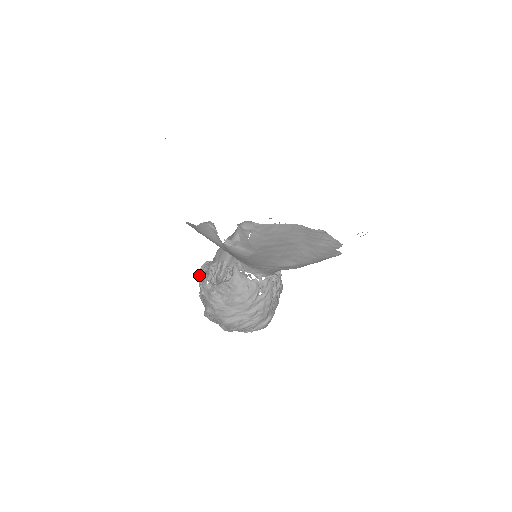
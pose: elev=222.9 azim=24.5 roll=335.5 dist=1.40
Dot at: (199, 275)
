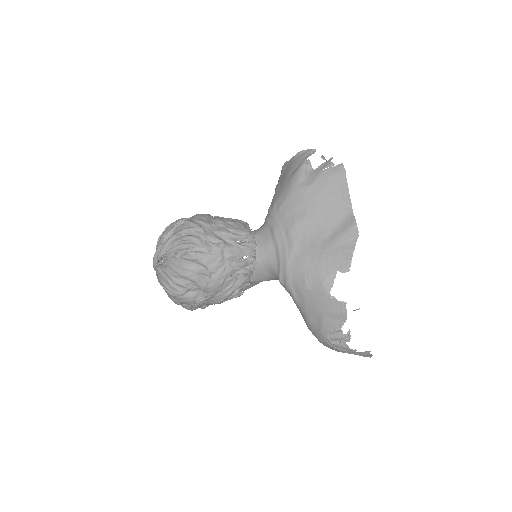
Dot at: occluded
